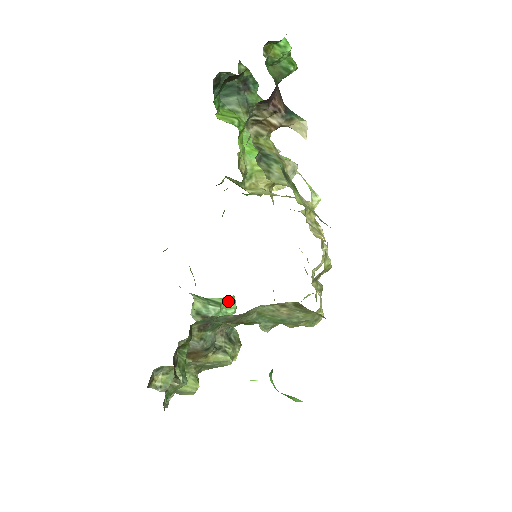
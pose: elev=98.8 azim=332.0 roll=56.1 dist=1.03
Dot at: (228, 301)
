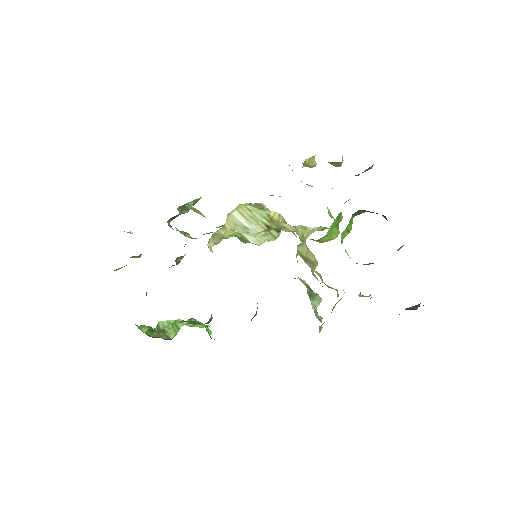
Dot at: (196, 202)
